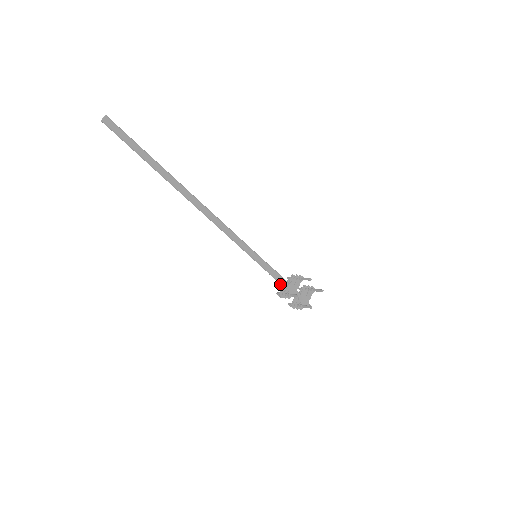
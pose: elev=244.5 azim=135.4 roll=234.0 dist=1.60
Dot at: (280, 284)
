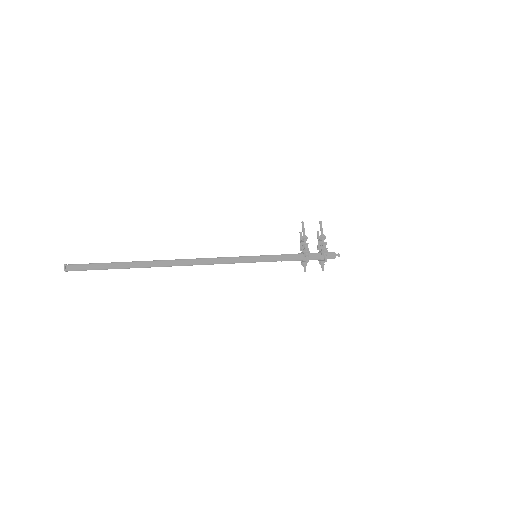
Dot at: (297, 256)
